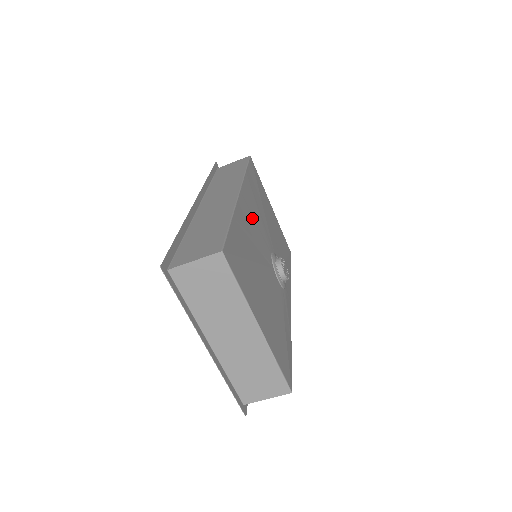
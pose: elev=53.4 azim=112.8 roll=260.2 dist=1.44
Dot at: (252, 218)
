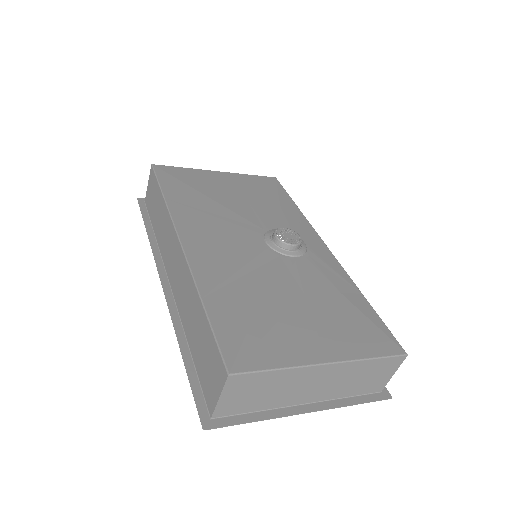
Dot at: (216, 246)
